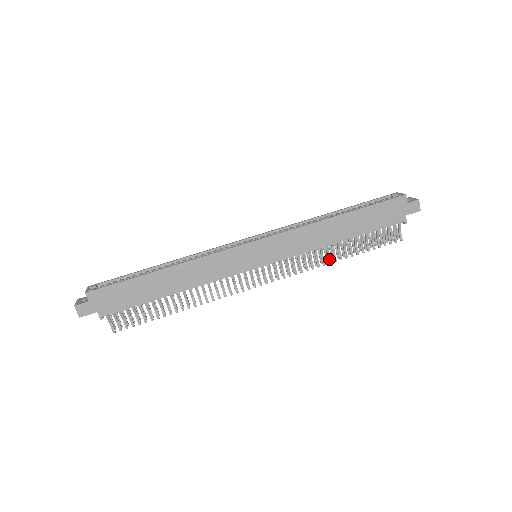
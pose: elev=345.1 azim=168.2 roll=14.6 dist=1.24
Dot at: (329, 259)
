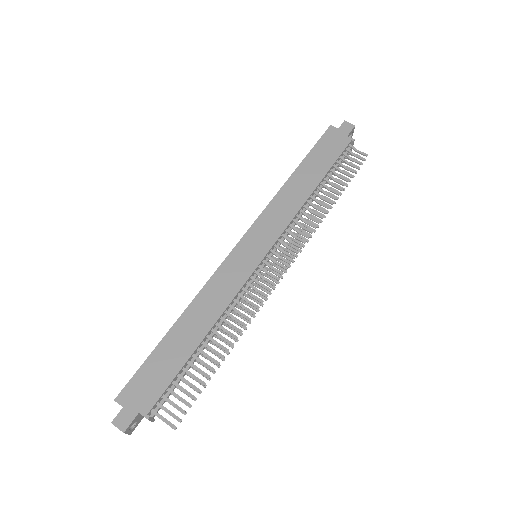
Dot at: (322, 210)
